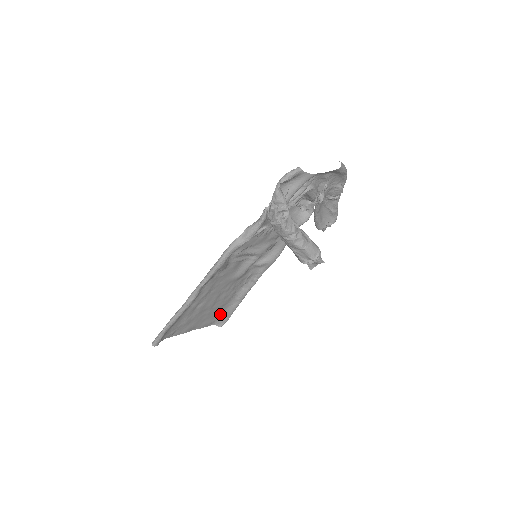
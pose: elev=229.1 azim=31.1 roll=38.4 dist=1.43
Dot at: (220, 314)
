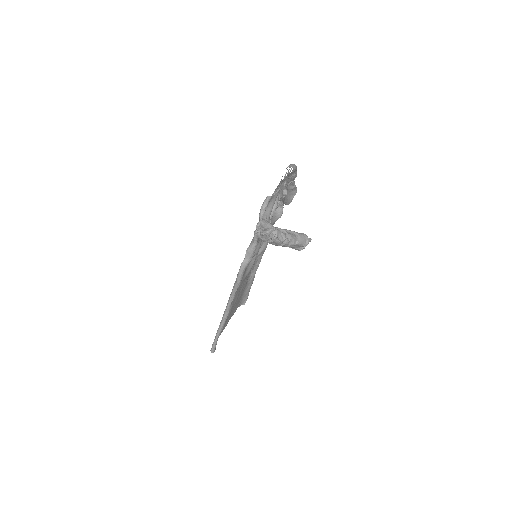
Dot at: (241, 298)
